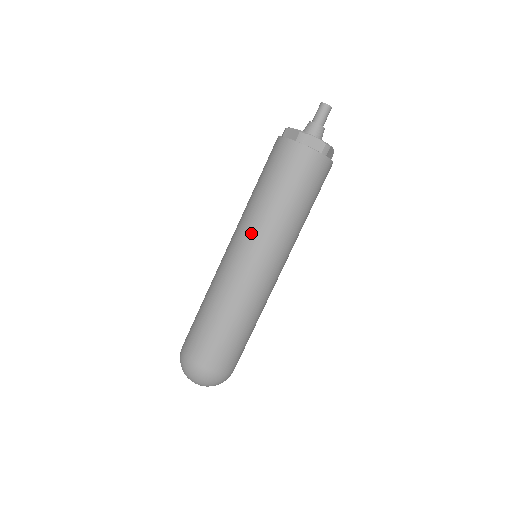
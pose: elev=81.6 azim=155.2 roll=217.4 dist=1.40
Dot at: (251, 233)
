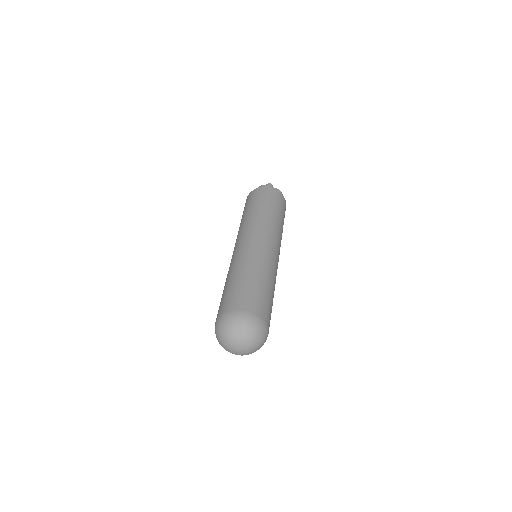
Dot at: (252, 228)
